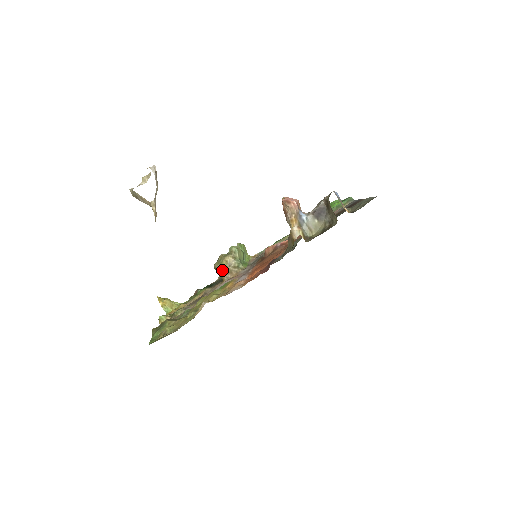
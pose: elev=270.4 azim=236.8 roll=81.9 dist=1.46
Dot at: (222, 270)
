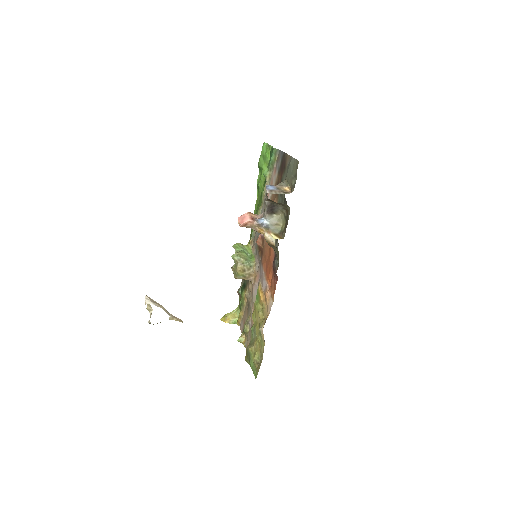
Dot at: (243, 278)
